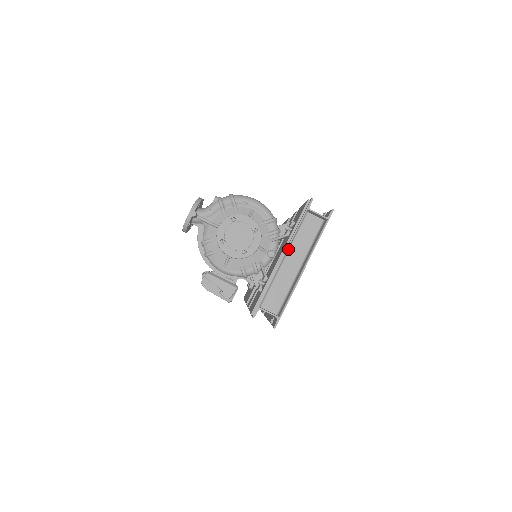
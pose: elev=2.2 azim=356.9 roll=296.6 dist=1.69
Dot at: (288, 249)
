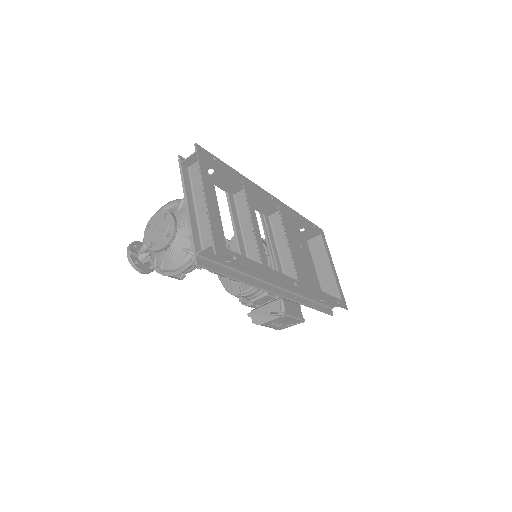
Dot at: (193, 200)
